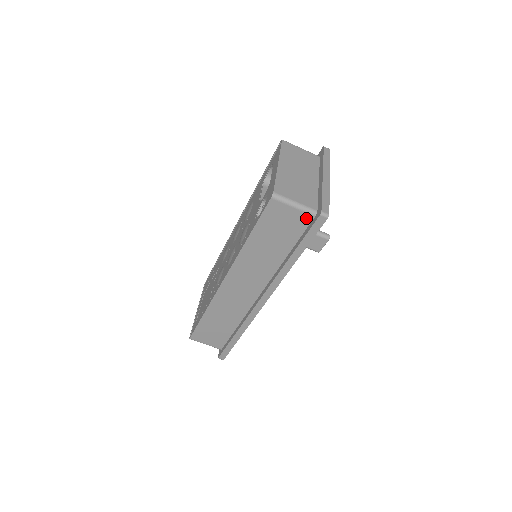
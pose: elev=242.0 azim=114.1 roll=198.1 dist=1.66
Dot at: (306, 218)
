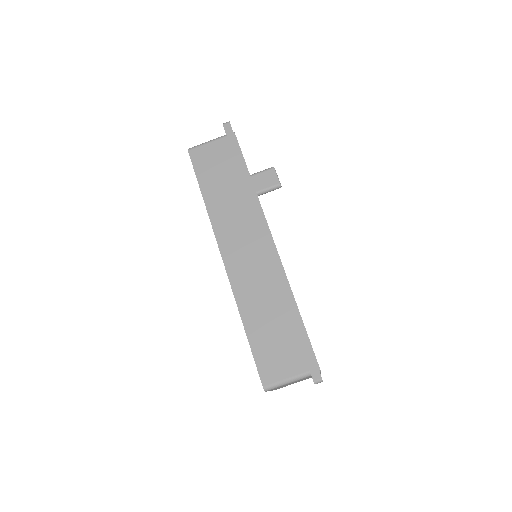
Dot at: (223, 143)
